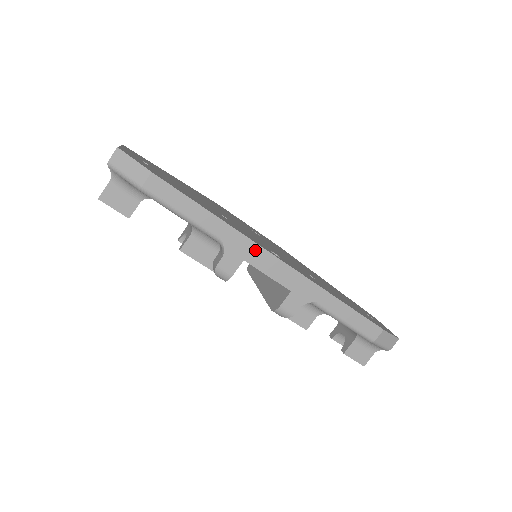
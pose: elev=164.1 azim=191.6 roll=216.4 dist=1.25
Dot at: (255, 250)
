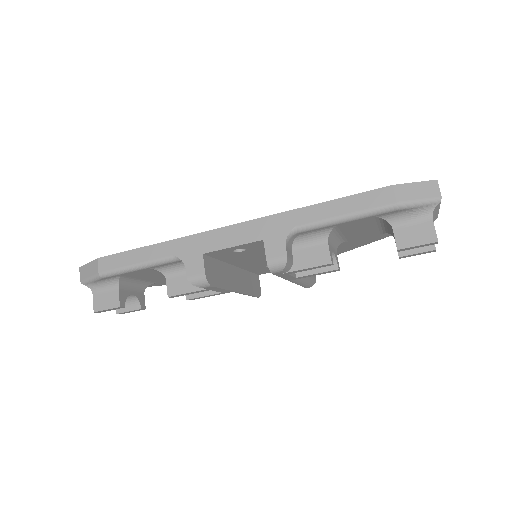
Dot at: (204, 238)
